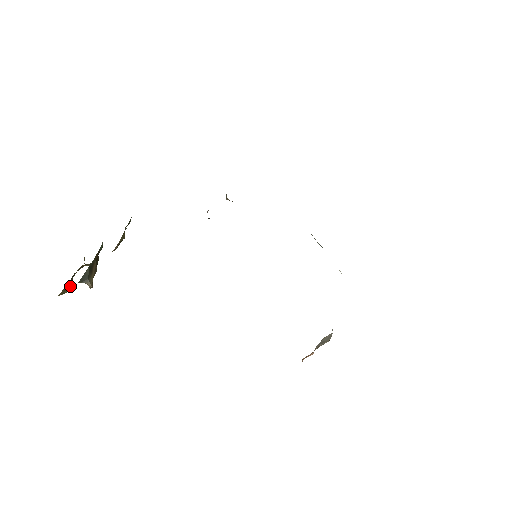
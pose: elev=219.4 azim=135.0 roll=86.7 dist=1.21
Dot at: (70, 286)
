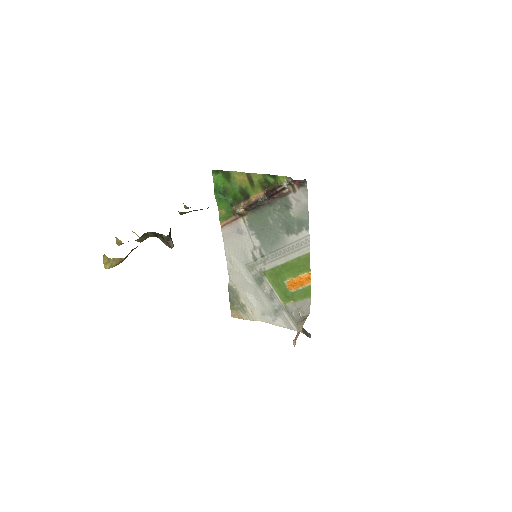
Dot at: occluded
